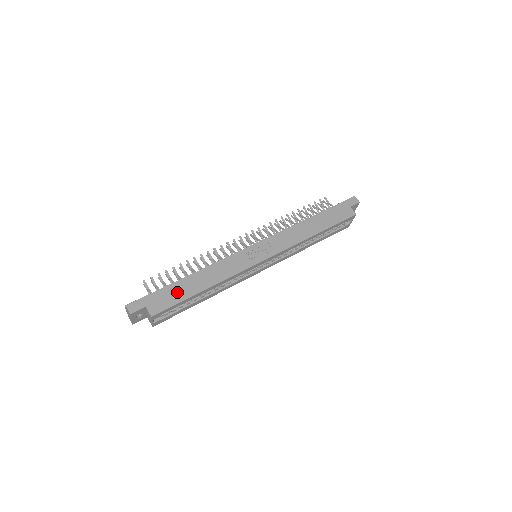
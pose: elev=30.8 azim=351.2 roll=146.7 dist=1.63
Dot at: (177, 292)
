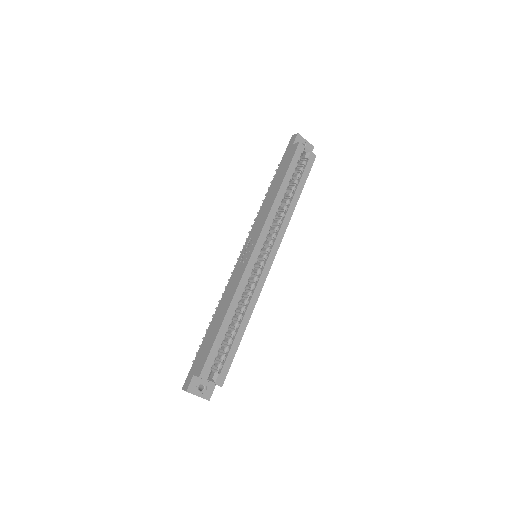
Dot at: (208, 341)
